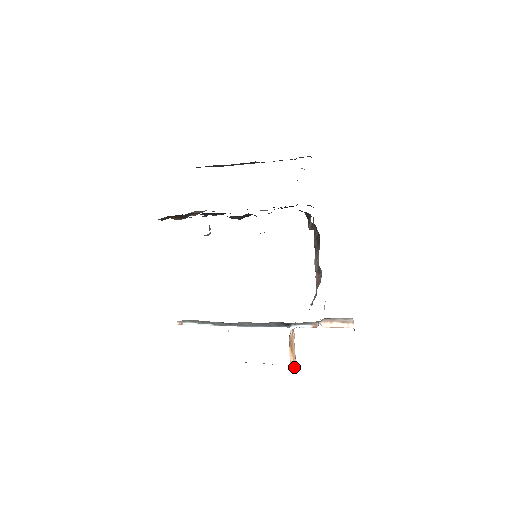
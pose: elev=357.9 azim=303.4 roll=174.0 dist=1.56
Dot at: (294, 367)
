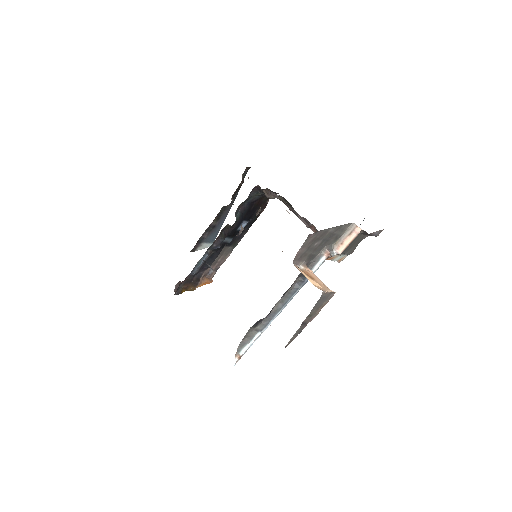
Dot at: (324, 290)
